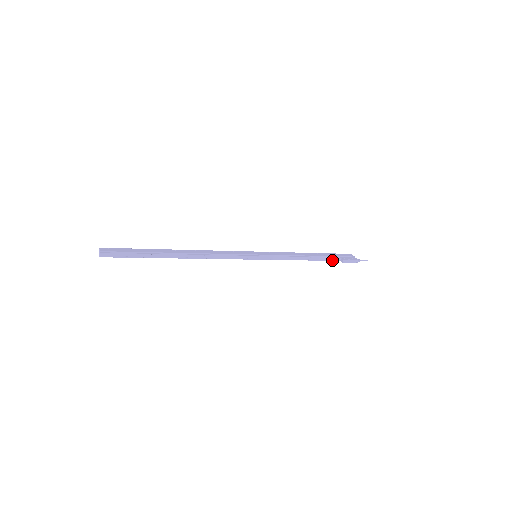
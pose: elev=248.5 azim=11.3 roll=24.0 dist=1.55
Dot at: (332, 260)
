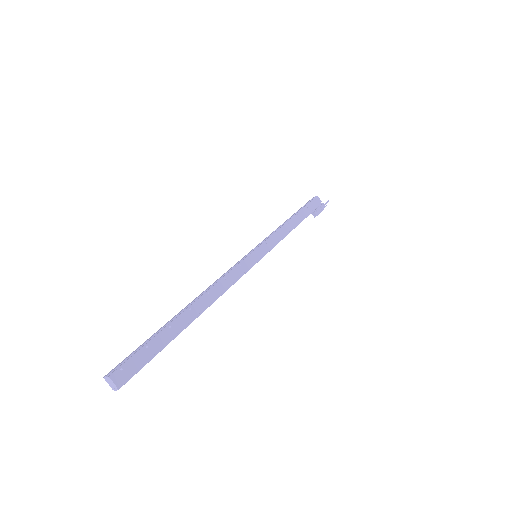
Dot at: occluded
